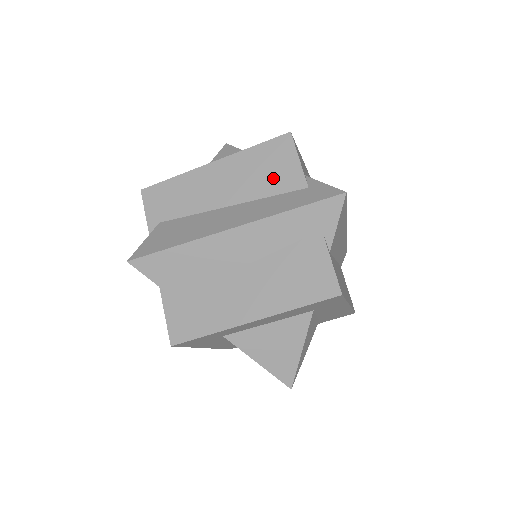
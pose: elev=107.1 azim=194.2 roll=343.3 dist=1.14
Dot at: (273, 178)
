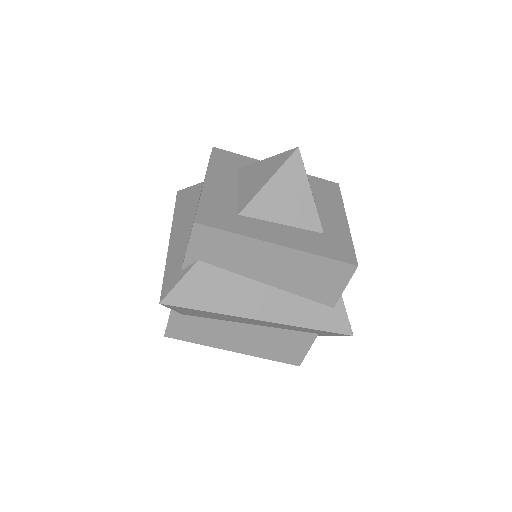
Dot at: (316, 288)
